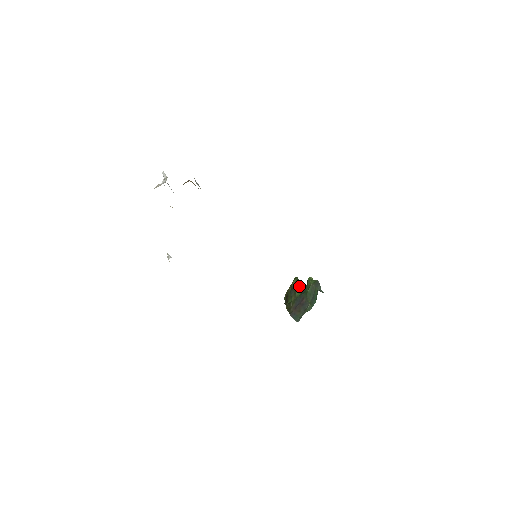
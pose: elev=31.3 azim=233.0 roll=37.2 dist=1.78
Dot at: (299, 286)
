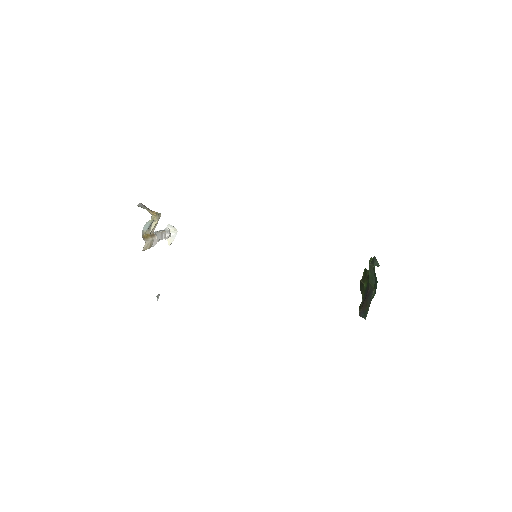
Dot at: (365, 276)
